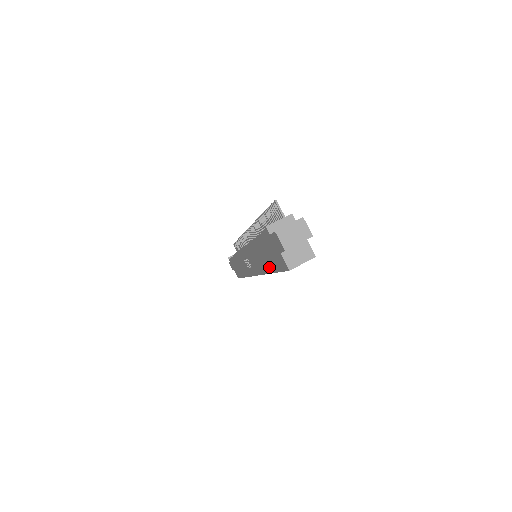
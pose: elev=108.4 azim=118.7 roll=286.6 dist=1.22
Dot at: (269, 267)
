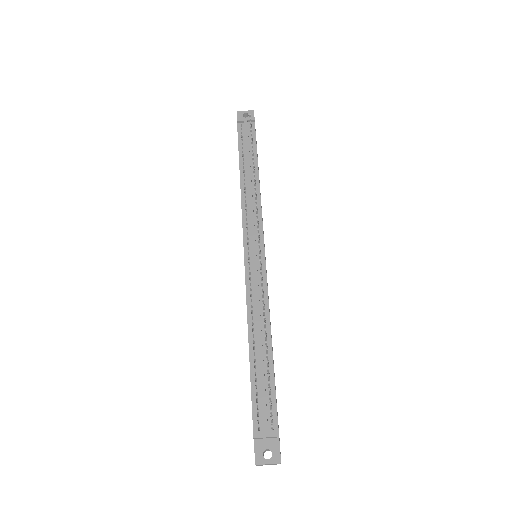
Dot at: occluded
